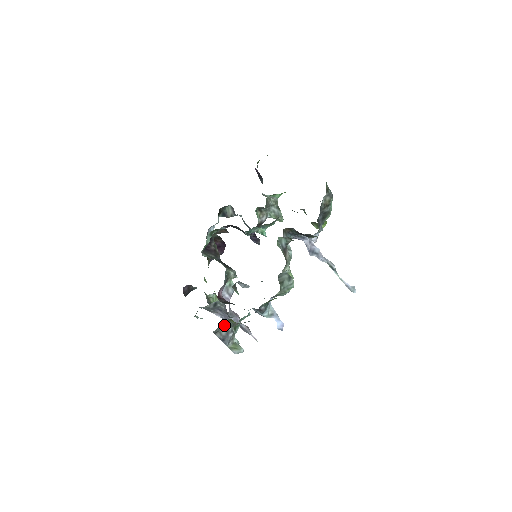
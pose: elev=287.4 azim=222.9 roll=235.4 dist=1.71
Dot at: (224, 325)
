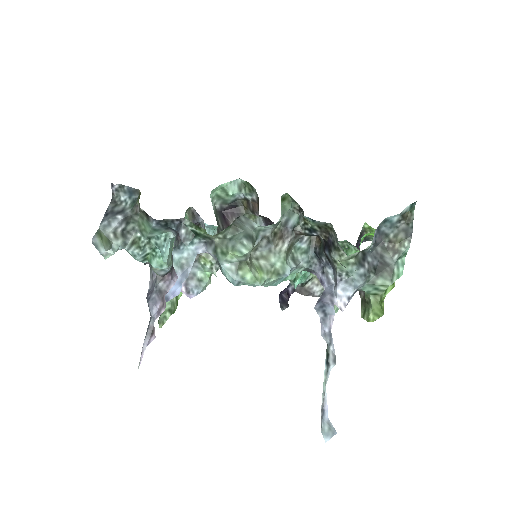
Dot at: (129, 201)
